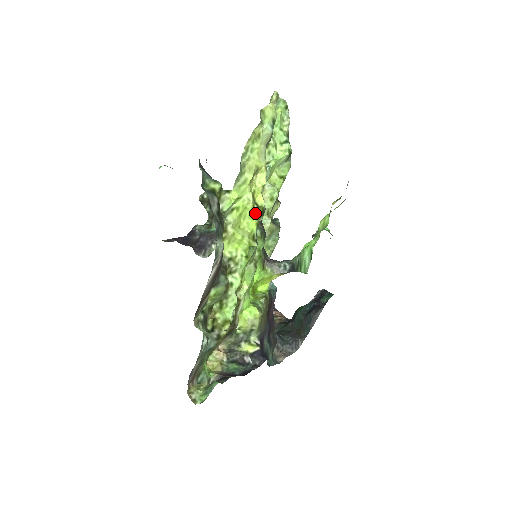
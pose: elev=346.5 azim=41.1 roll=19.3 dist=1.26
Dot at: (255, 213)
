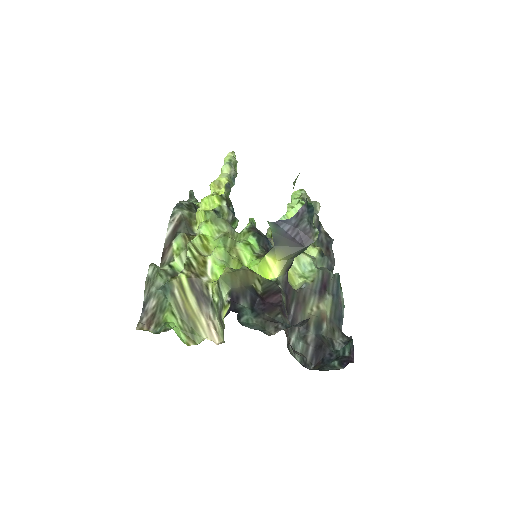
Dot at: (214, 197)
